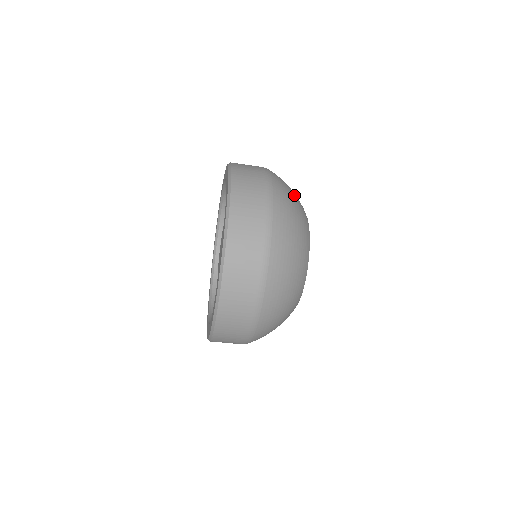
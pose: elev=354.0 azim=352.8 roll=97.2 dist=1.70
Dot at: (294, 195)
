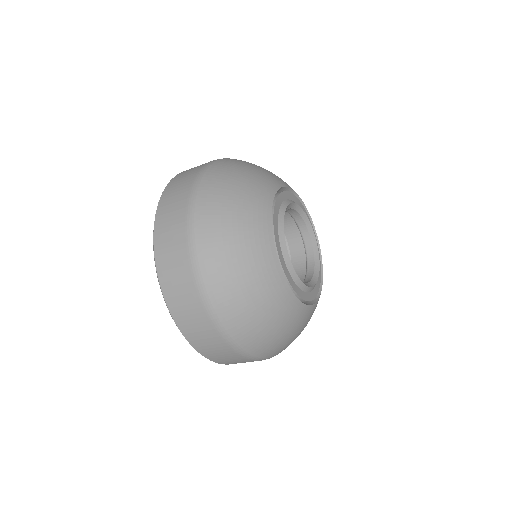
Dot at: occluded
